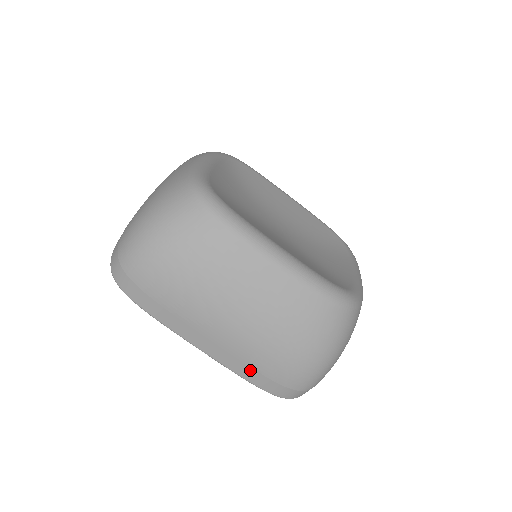
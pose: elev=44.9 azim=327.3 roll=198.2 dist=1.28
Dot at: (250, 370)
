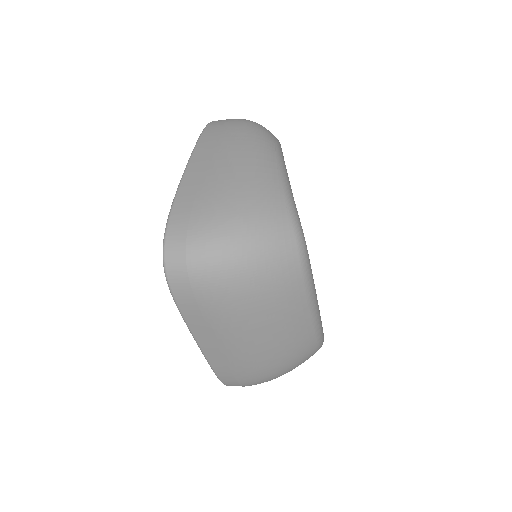
Dot at: (228, 371)
